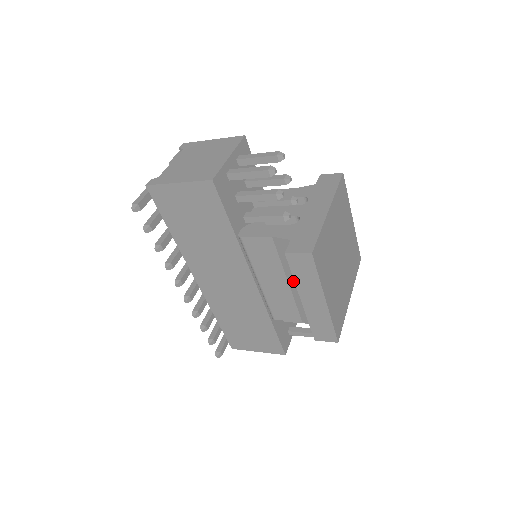
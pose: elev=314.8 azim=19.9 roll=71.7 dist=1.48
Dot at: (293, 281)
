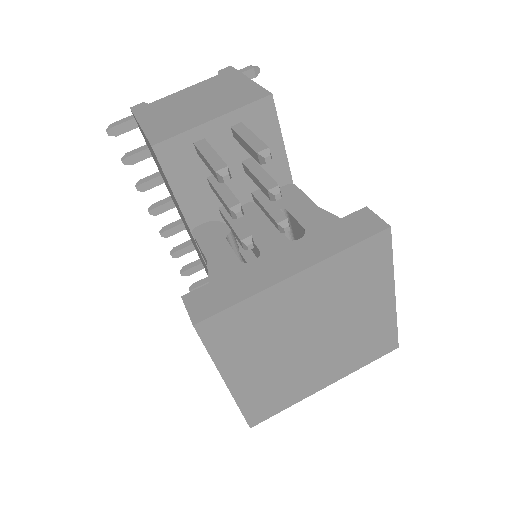
Dot at: occluded
